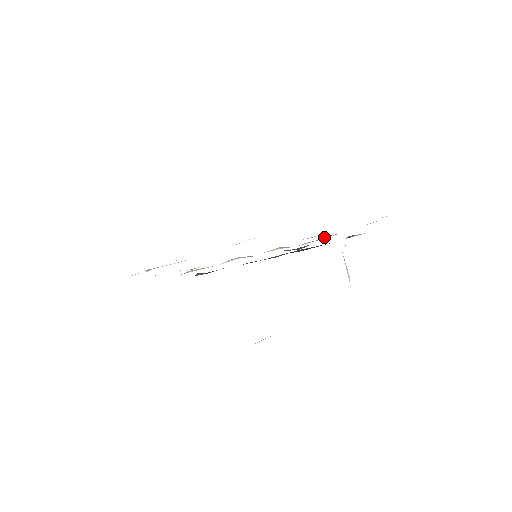
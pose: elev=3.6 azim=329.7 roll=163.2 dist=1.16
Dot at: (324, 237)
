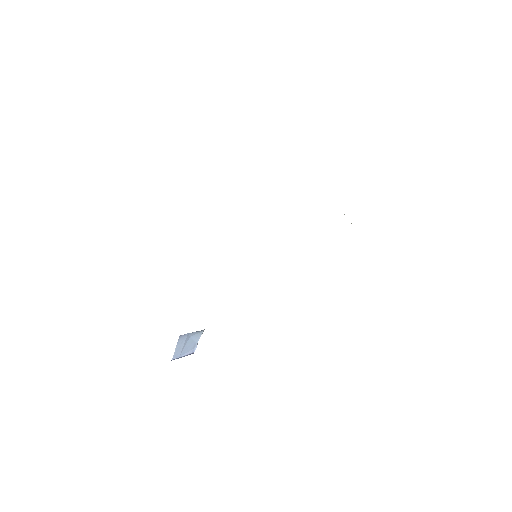
Dot at: occluded
